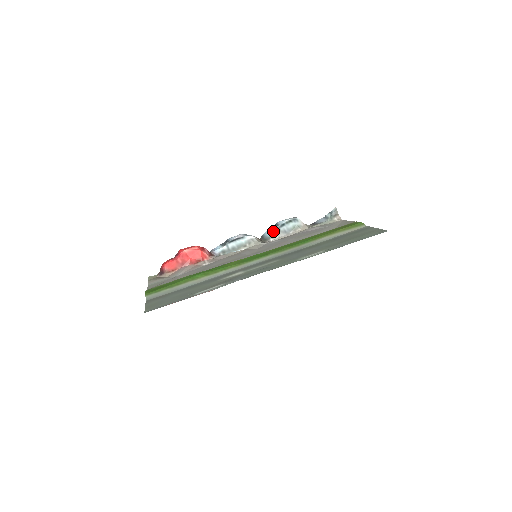
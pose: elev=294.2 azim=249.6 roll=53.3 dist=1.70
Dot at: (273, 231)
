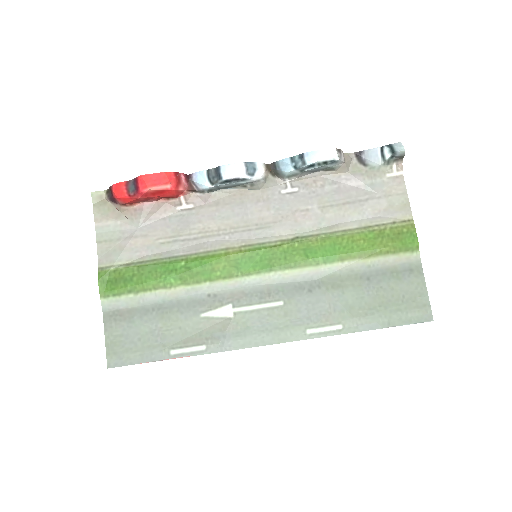
Dot at: (293, 171)
